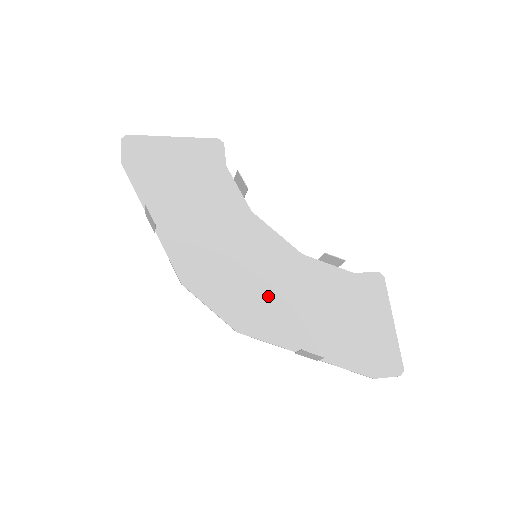
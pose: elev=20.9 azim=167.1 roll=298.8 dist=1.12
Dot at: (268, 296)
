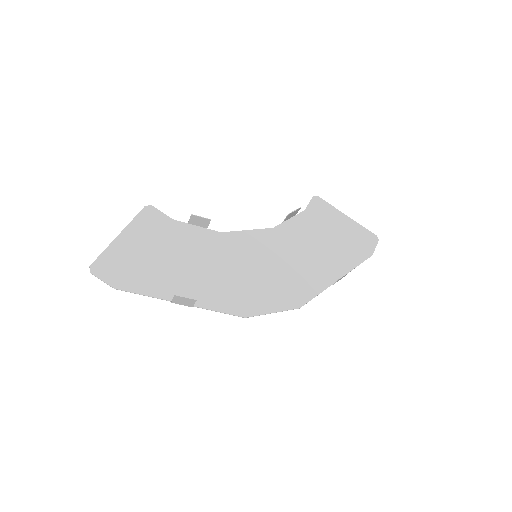
Dot at: (288, 271)
